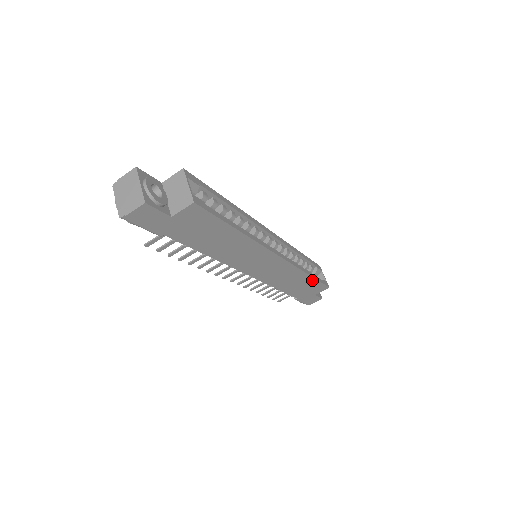
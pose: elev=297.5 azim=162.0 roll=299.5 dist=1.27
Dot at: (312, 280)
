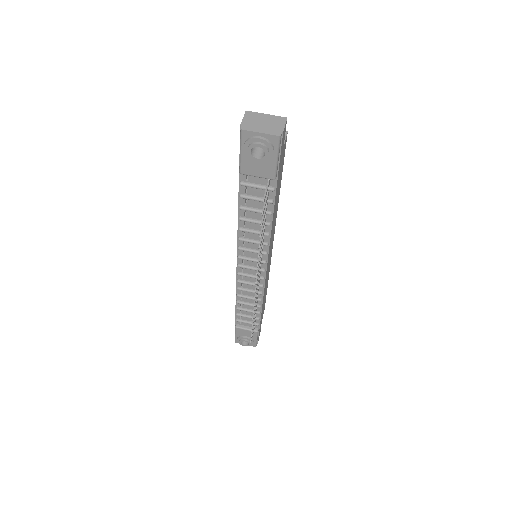
Dot at: (266, 292)
